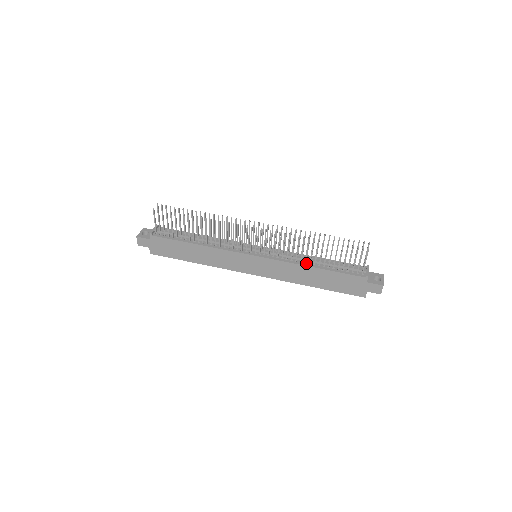
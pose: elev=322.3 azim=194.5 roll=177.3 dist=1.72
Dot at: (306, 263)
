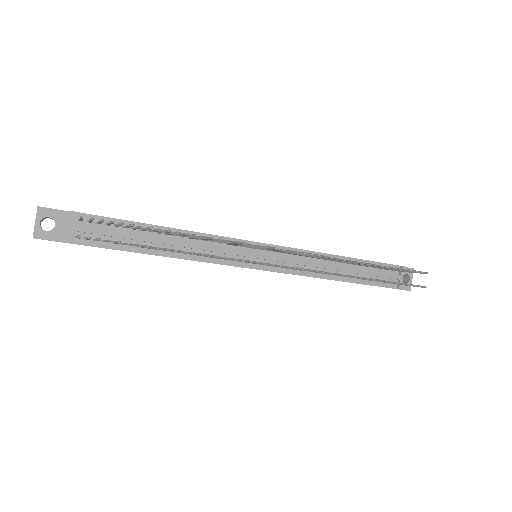
Dot at: occluded
